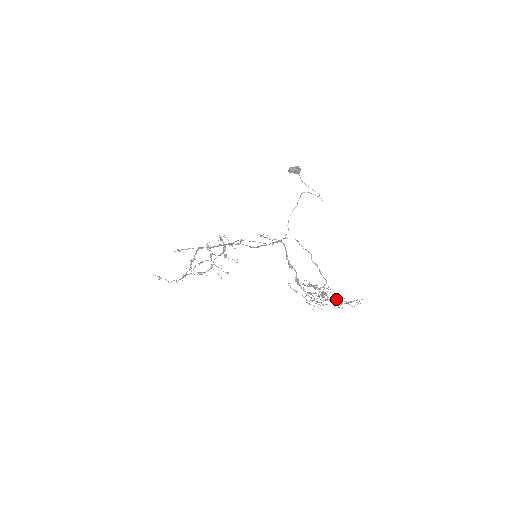
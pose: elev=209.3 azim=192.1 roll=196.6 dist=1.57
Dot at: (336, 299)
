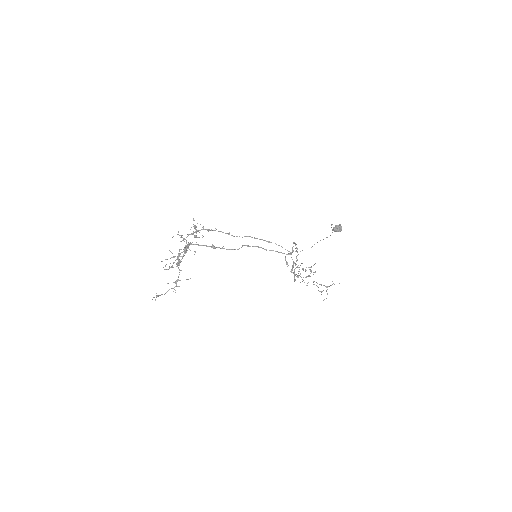
Dot at: occluded
